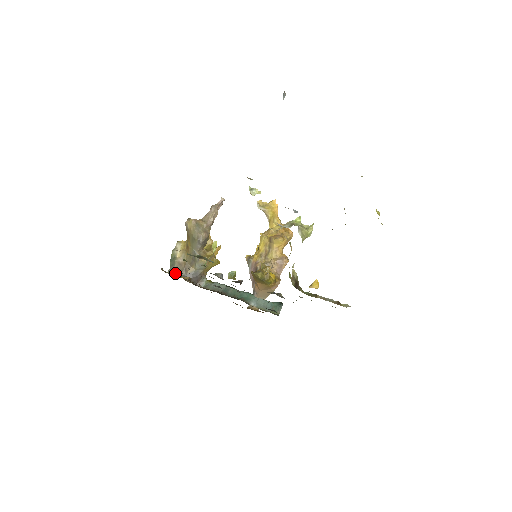
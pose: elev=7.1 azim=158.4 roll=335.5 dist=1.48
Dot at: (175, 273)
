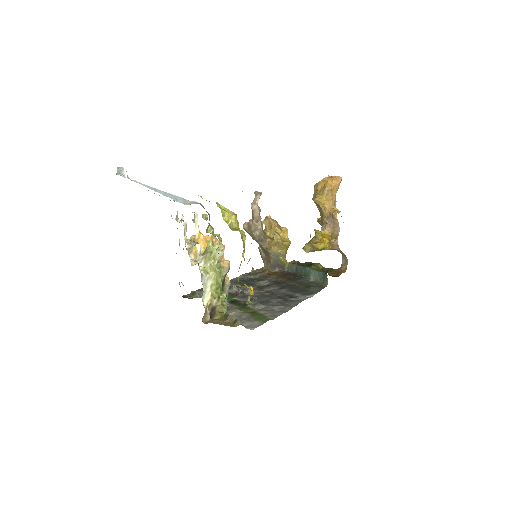
Dot at: (264, 268)
